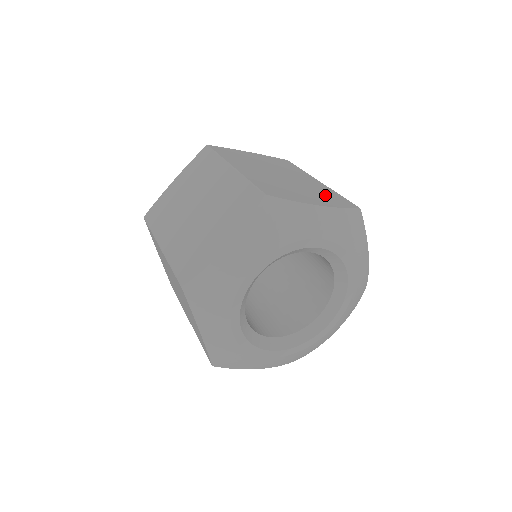
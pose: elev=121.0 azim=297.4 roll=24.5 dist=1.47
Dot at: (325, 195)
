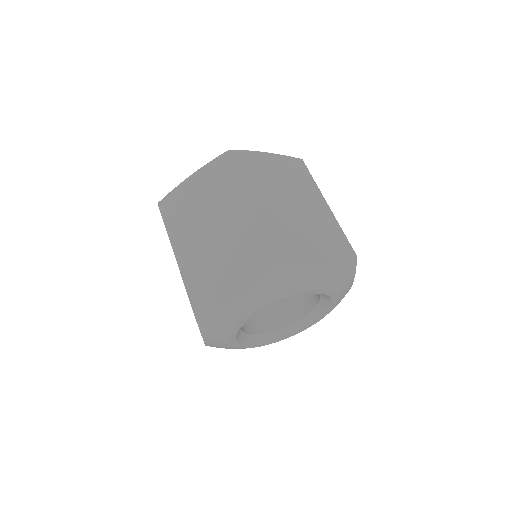
Dot at: (330, 238)
